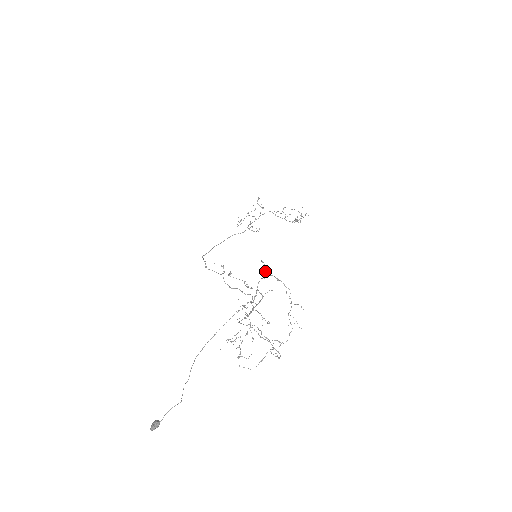
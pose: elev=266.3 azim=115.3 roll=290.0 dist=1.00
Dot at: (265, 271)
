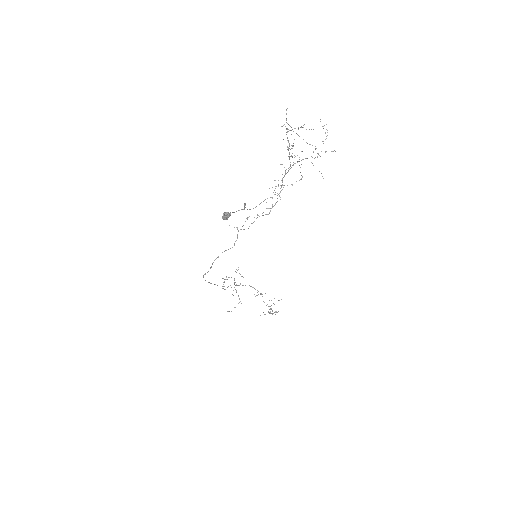
Dot at: (285, 171)
